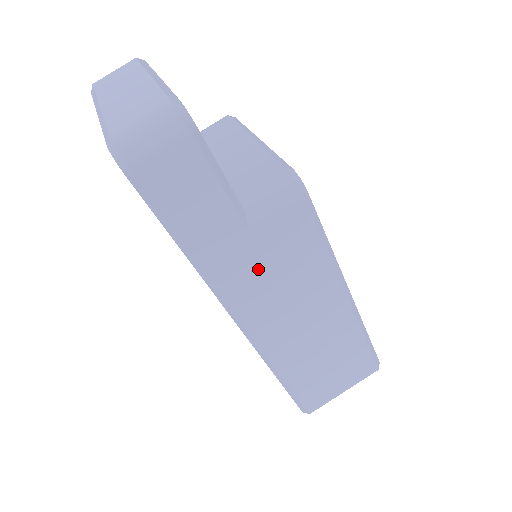
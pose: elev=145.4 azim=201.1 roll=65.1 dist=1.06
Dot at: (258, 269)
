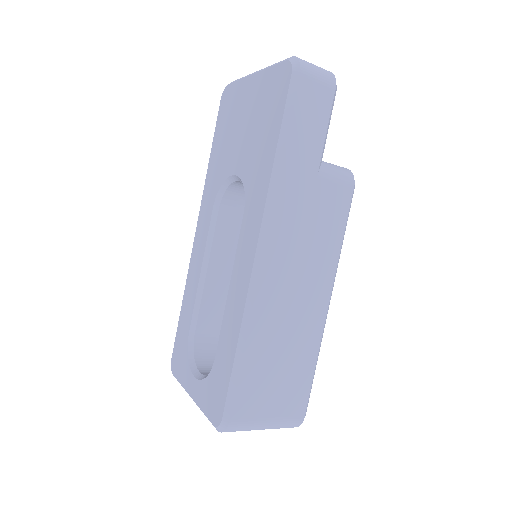
Dot at: (303, 210)
